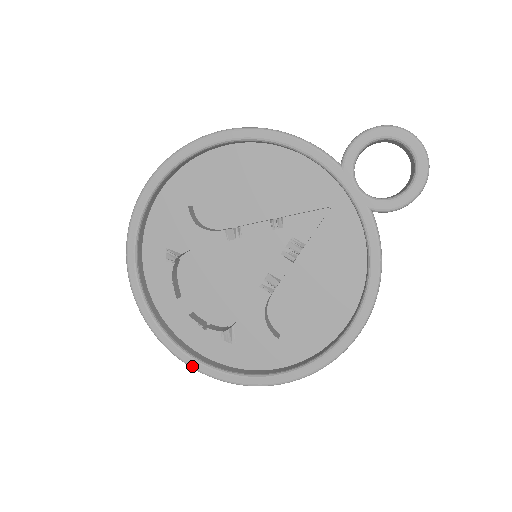
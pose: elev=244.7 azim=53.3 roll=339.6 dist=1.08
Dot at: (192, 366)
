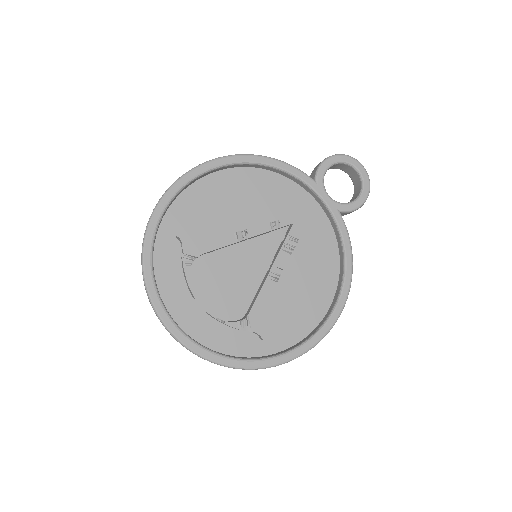
Dot at: (213, 360)
